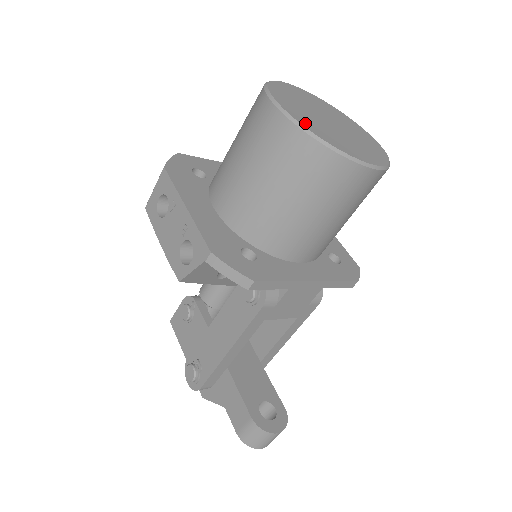
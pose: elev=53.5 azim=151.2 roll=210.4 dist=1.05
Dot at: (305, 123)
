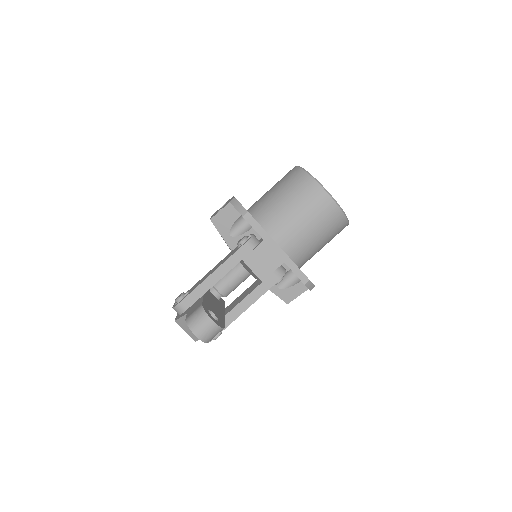
Dot at: occluded
